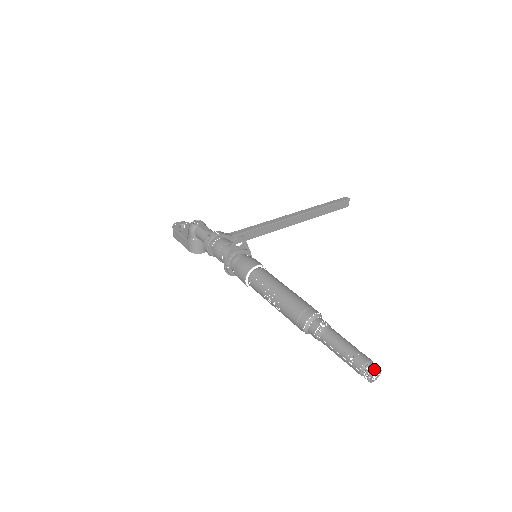
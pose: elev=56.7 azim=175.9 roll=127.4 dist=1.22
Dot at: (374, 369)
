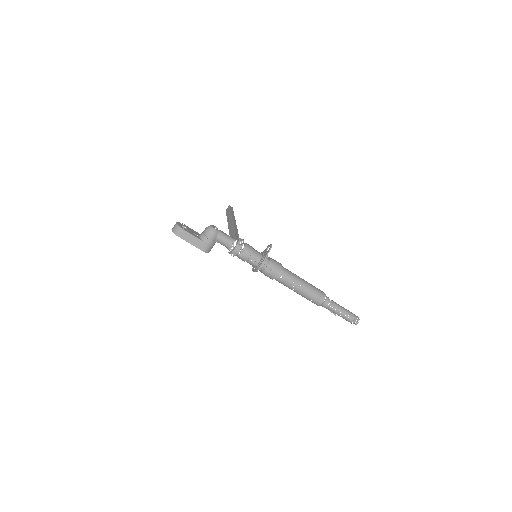
Dot at: occluded
